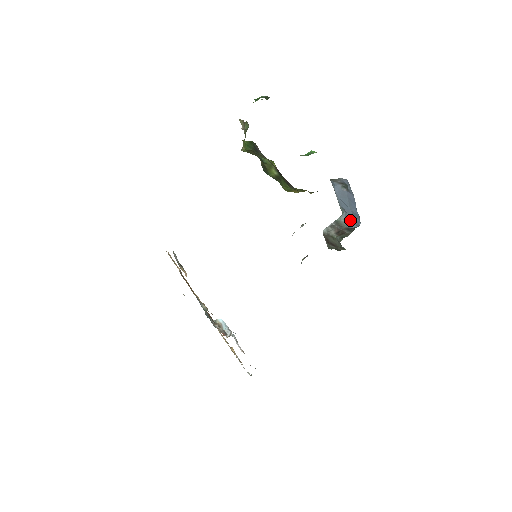
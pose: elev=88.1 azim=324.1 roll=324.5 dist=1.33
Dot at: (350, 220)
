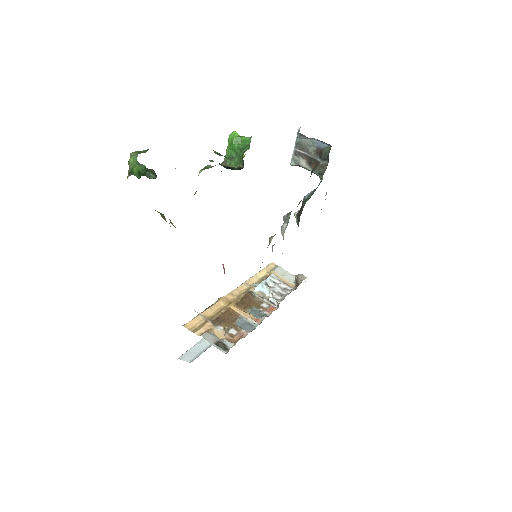
Dot at: (314, 139)
